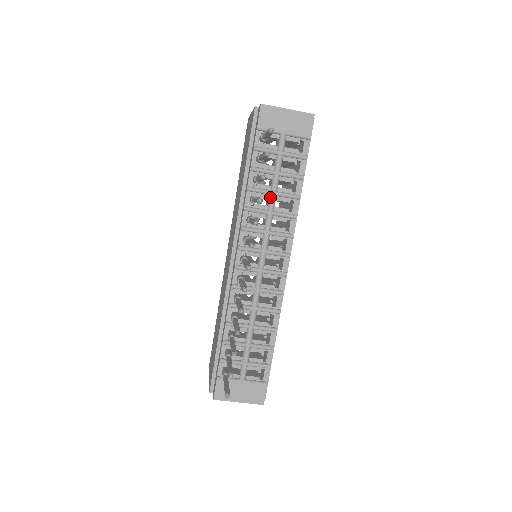
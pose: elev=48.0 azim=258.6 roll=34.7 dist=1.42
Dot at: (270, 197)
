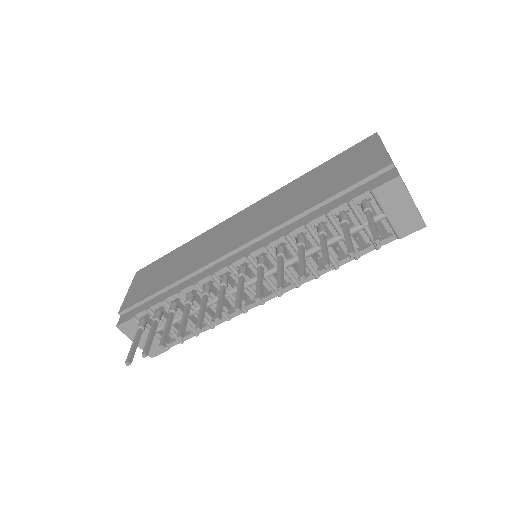
Dot at: (316, 247)
